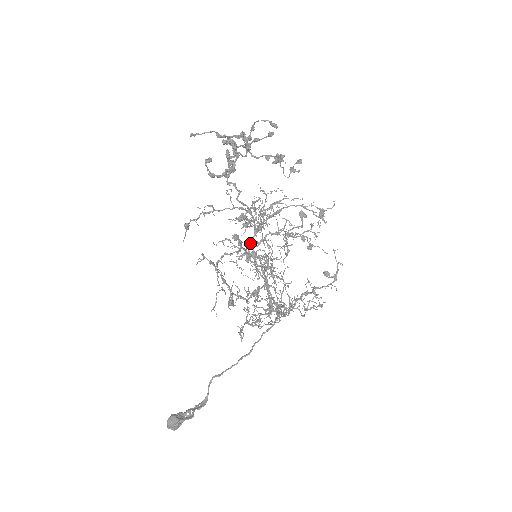
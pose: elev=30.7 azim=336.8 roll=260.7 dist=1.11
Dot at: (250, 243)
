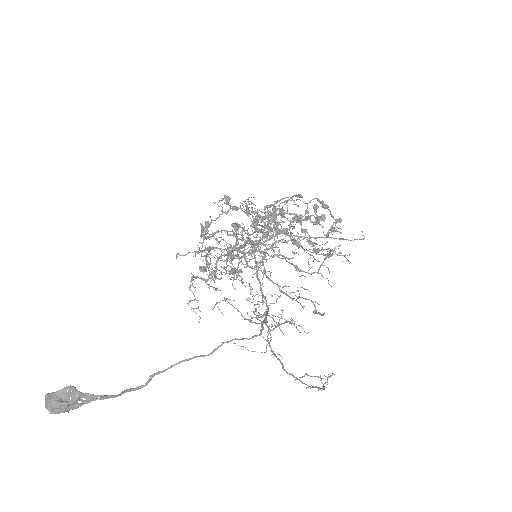
Dot at: occluded
